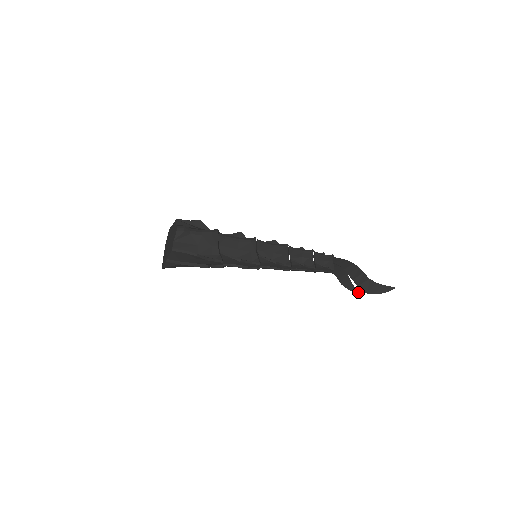
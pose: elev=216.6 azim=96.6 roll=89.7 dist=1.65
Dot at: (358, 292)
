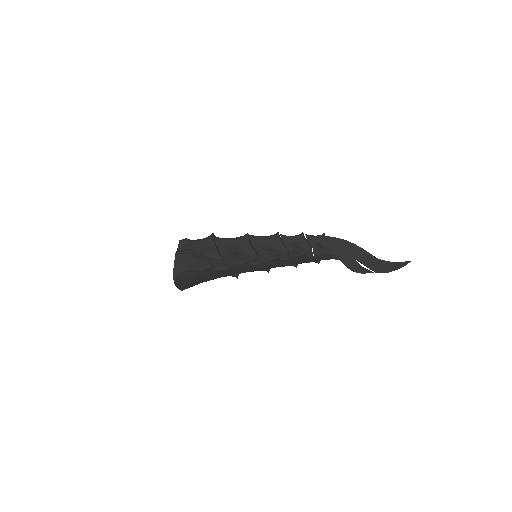
Dot at: (370, 272)
